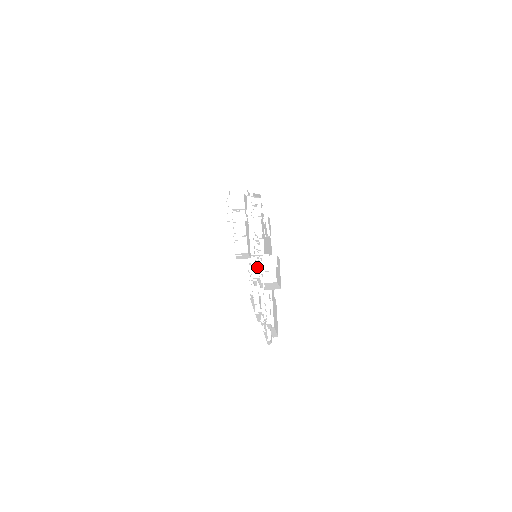
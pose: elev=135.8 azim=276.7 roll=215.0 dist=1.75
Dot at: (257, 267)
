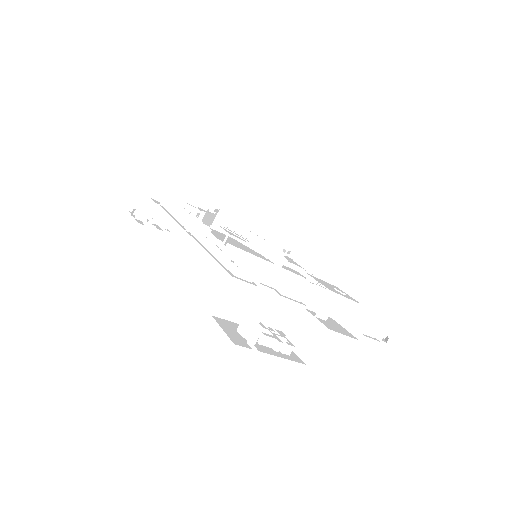
Dot at: occluded
